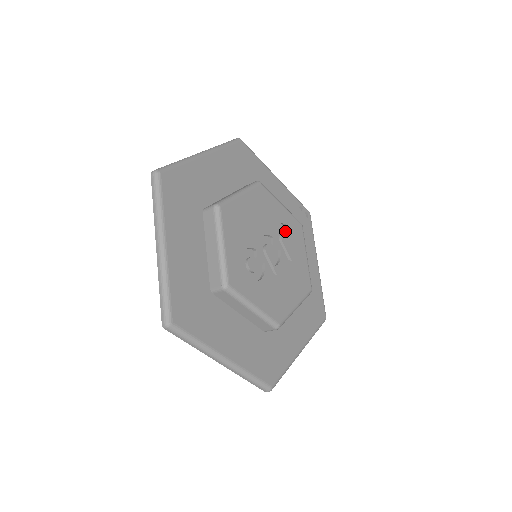
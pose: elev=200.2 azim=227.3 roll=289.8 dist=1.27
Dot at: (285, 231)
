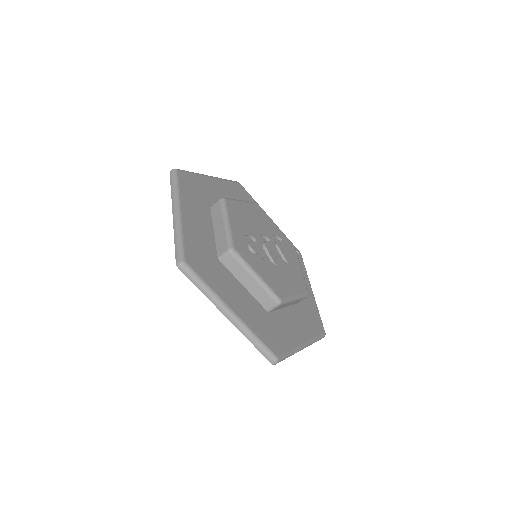
Dot at: occluded
